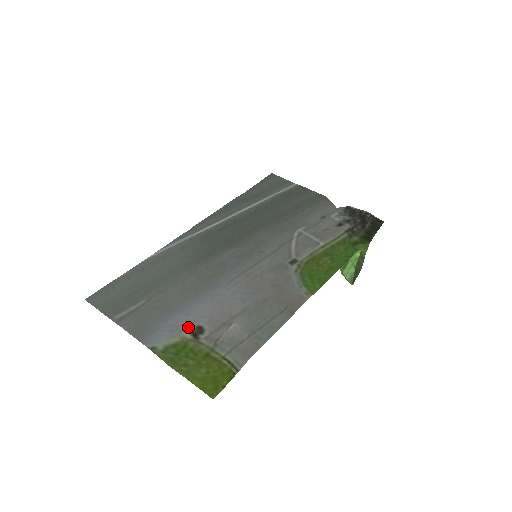
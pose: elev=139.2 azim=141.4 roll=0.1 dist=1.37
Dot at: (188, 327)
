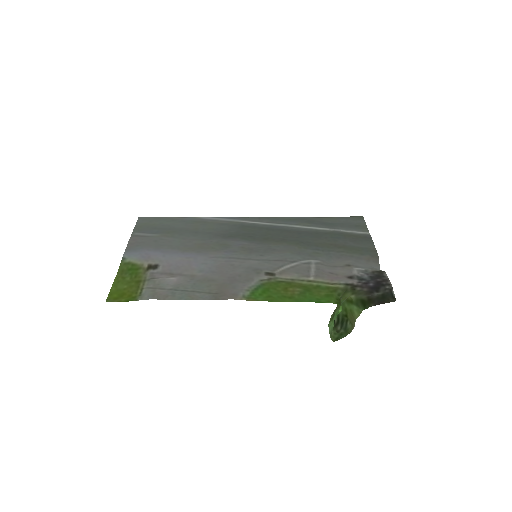
Dot at: (153, 261)
